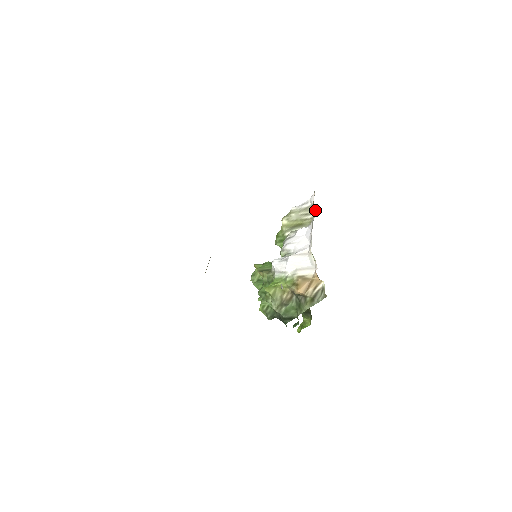
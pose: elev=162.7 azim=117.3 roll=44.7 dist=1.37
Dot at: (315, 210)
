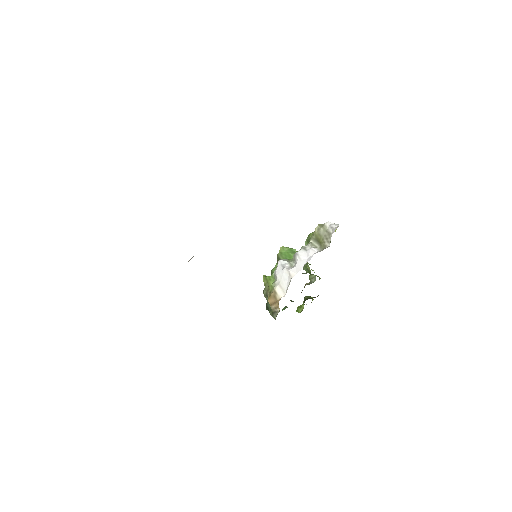
Dot at: (330, 242)
